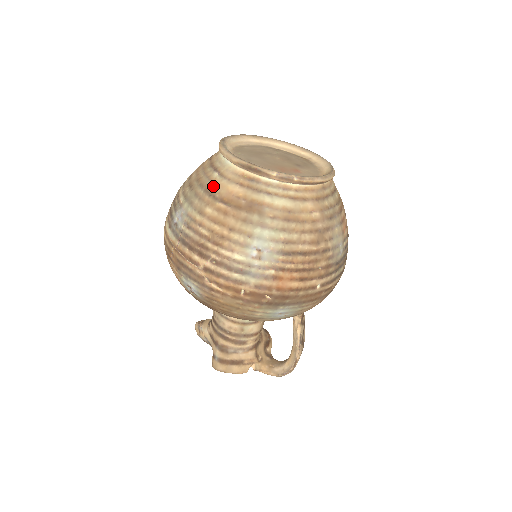
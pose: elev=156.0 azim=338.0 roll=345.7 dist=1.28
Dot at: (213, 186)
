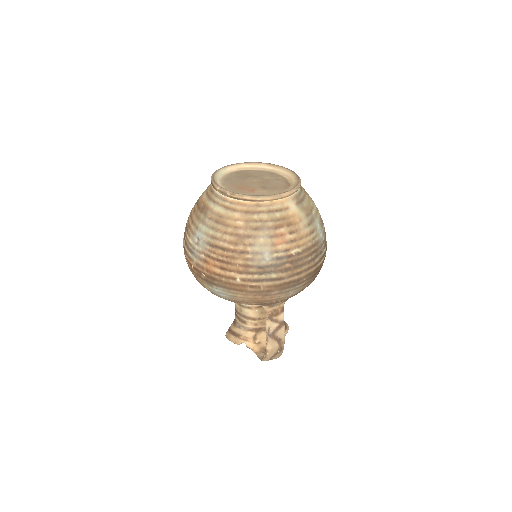
Dot at: (202, 193)
